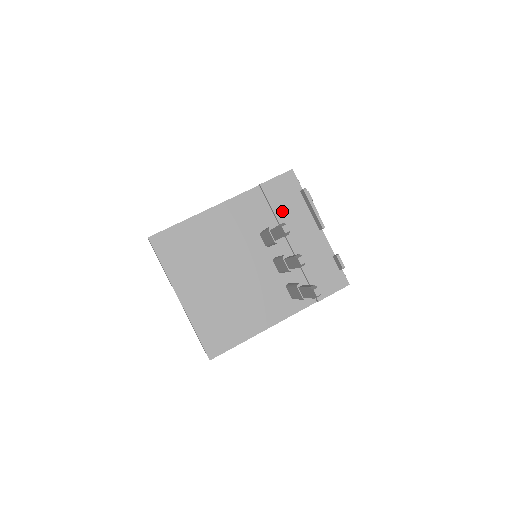
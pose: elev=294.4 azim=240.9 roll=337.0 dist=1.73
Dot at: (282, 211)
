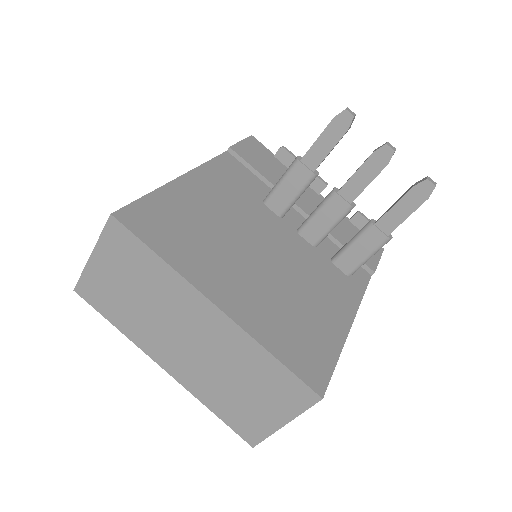
Dot at: (271, 175)
